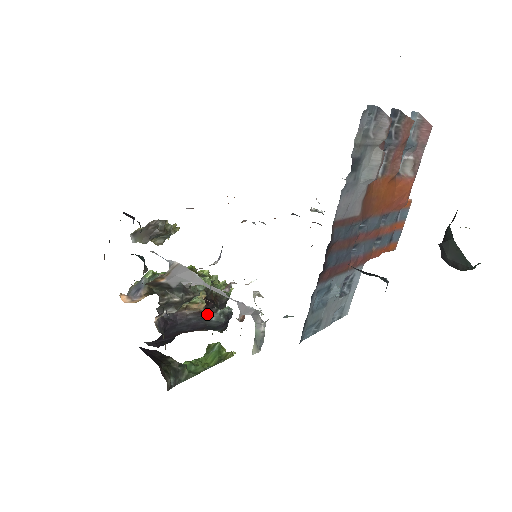
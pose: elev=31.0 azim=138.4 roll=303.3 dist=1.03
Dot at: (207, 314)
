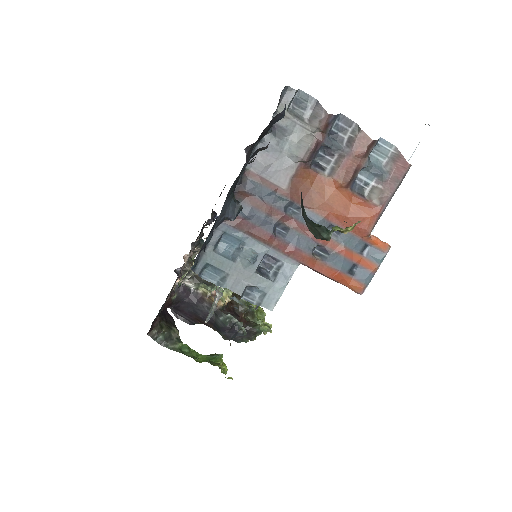
Dot at: (220, 311)
